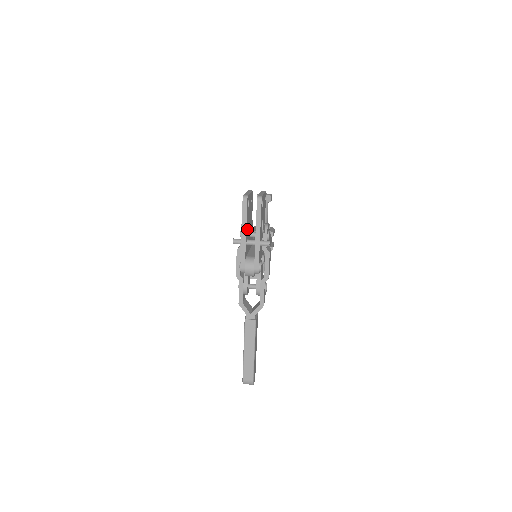
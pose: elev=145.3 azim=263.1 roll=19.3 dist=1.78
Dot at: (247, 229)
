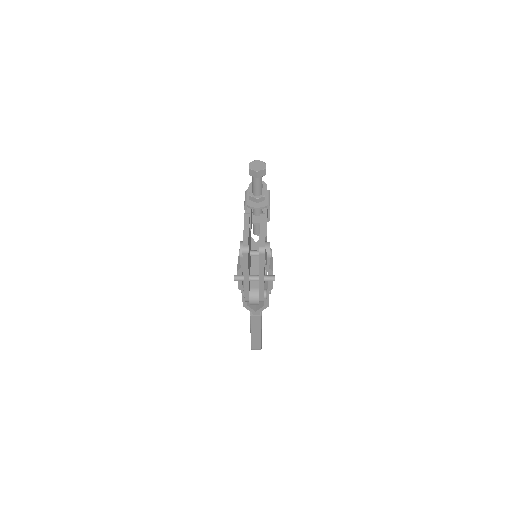
Dot at: occluded
